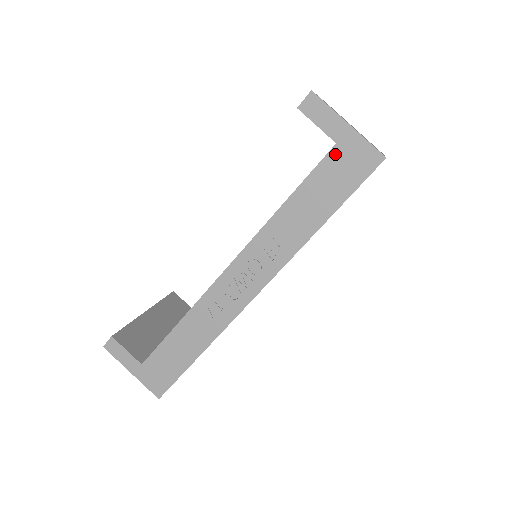
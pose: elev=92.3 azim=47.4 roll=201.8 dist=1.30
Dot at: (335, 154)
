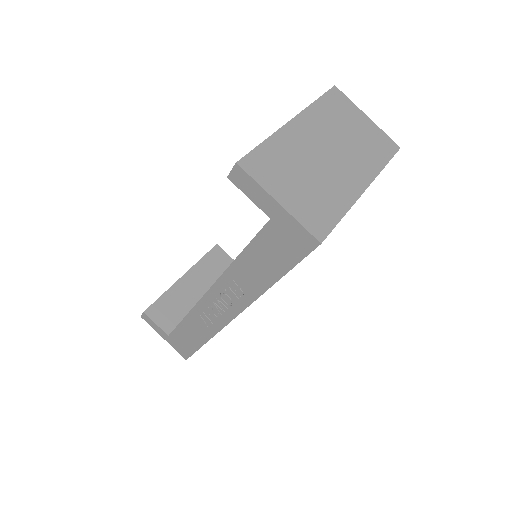
Dot at: (271, 228)
